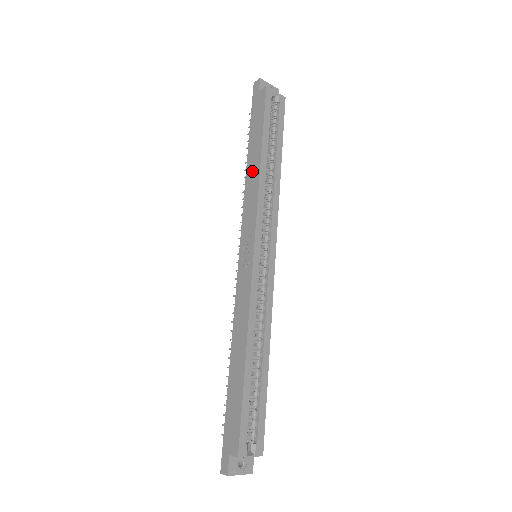
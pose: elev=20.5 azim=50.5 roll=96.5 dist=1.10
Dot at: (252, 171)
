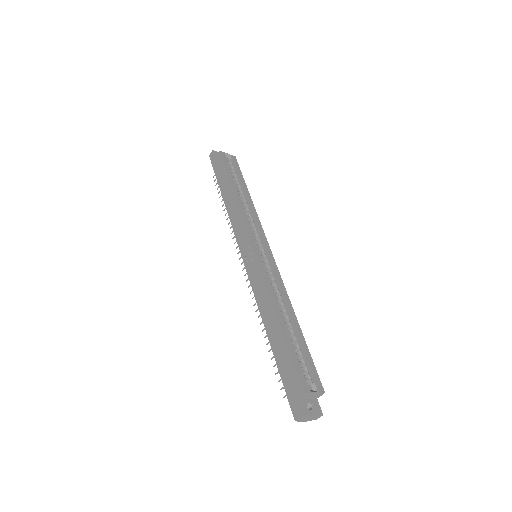
Dot at: (230, 203)
